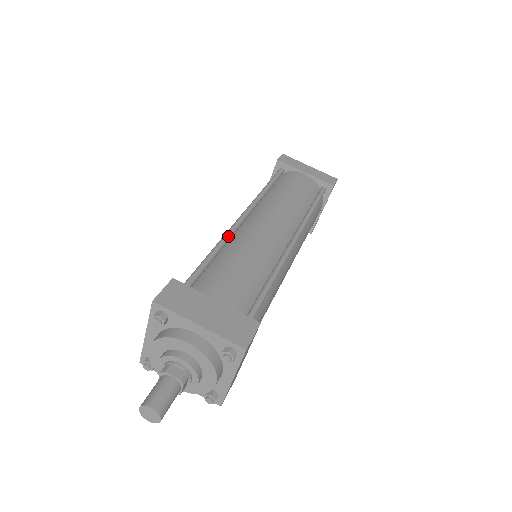
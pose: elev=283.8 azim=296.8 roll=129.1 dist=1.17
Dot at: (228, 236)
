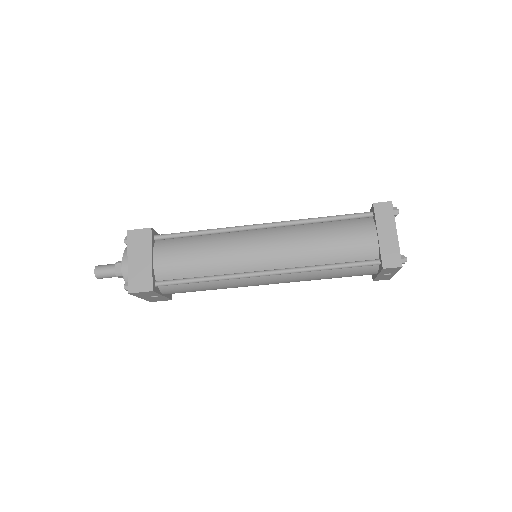
Dot at: (225, 230)
